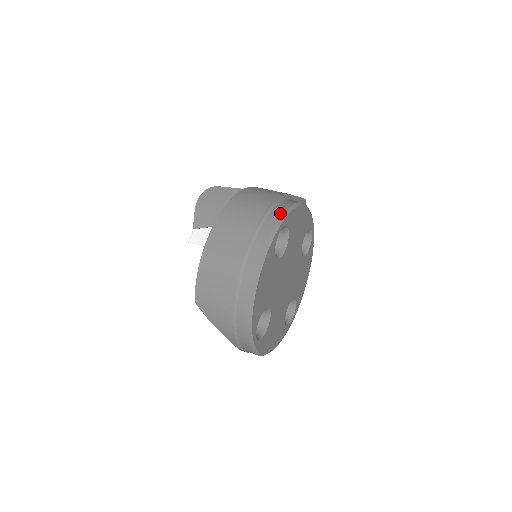
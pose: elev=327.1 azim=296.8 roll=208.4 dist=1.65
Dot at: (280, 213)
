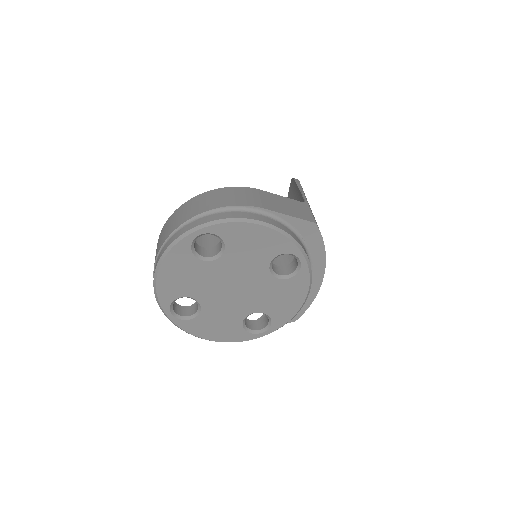
Dot at: (210, 219)
